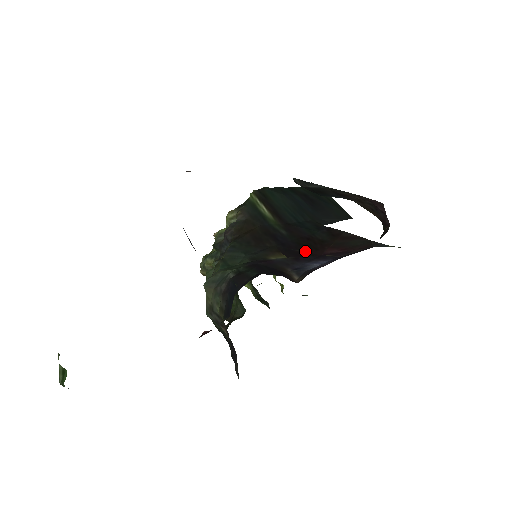
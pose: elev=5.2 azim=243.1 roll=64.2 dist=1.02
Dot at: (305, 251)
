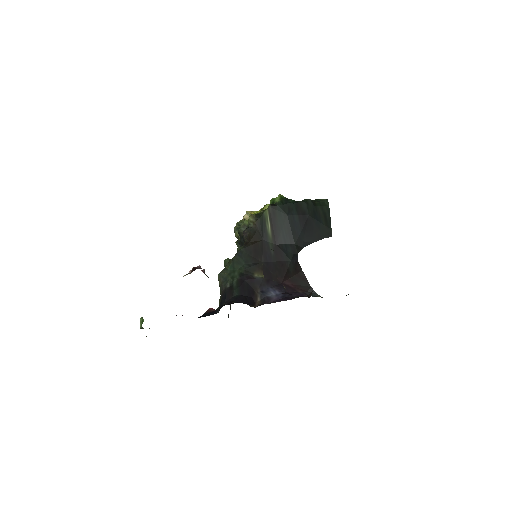
Dot at: (275, 276)
